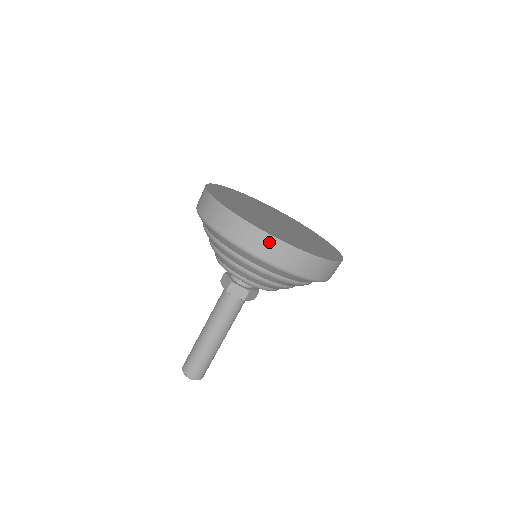
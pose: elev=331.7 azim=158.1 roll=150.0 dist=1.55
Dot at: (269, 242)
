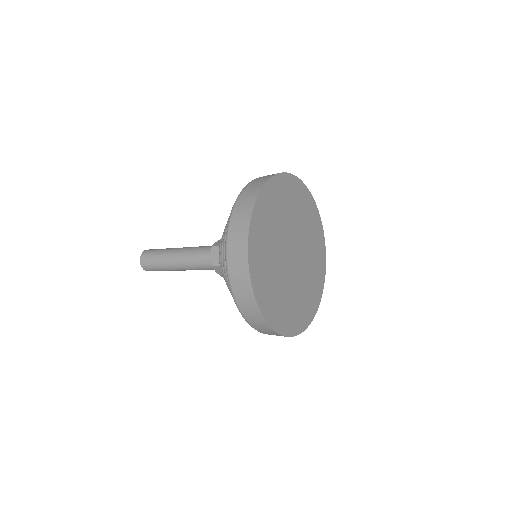
Dot at: (266, 328)
